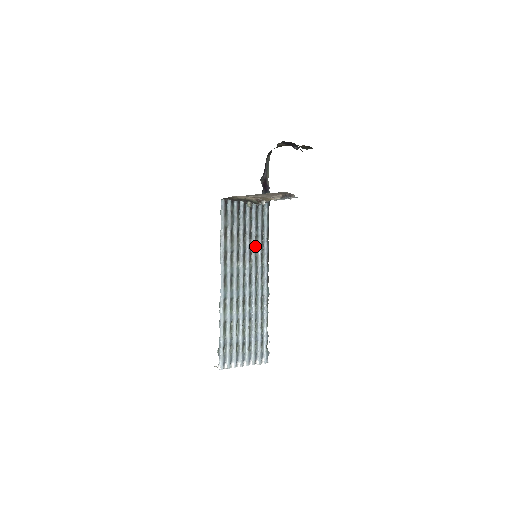
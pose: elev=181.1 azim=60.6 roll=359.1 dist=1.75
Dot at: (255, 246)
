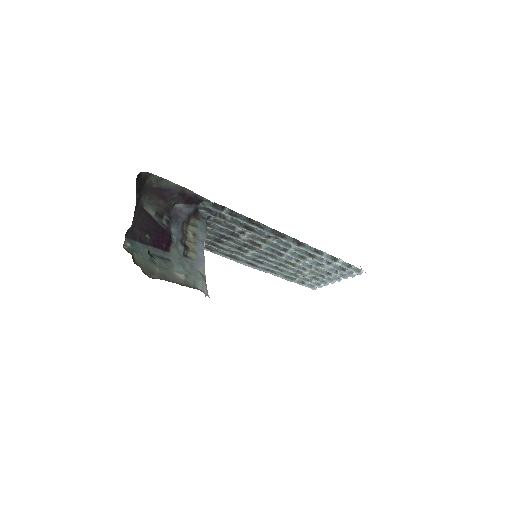
Dot at: (250, 238)
